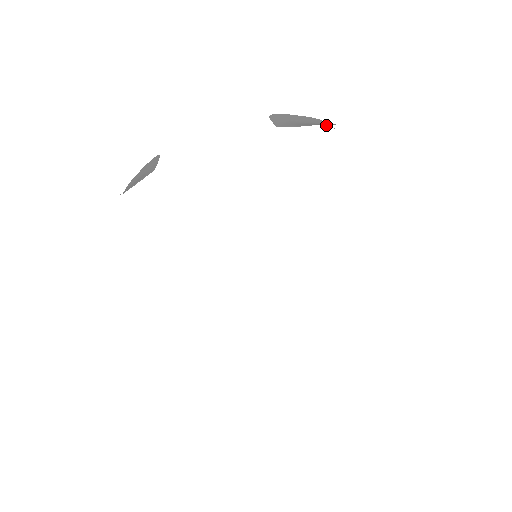
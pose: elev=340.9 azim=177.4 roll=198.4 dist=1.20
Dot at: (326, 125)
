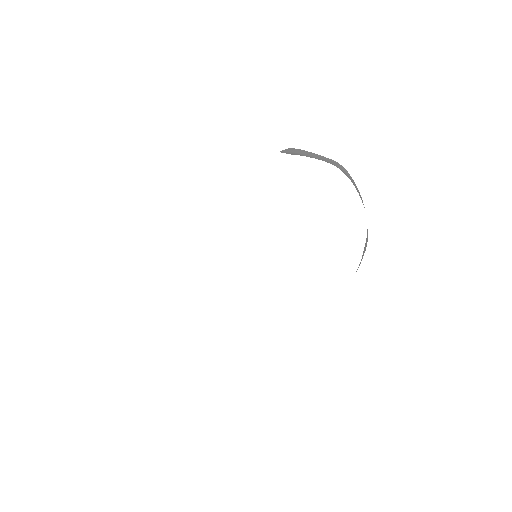
Dot at: (330, 163)
